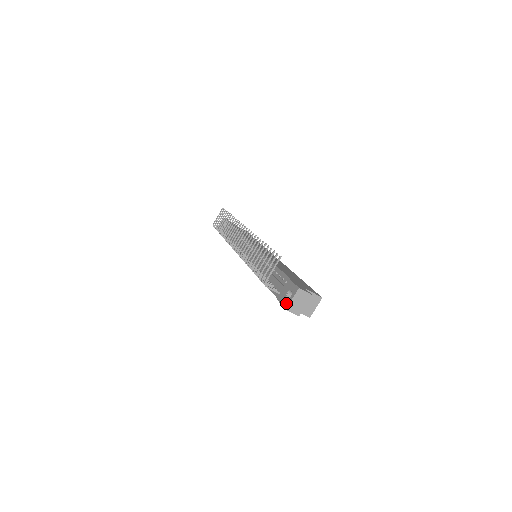
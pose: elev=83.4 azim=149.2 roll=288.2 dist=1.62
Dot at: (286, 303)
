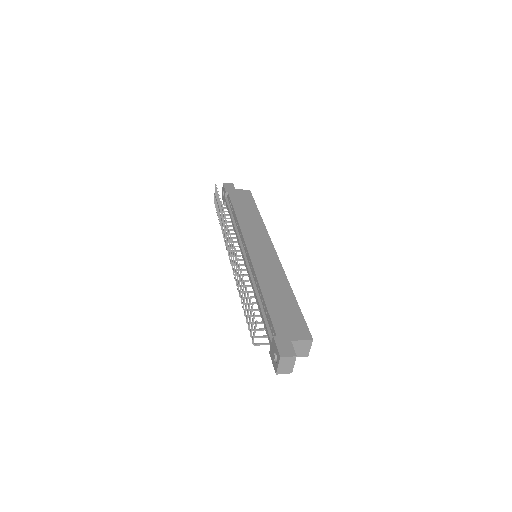
Dot at: (275, 367)
